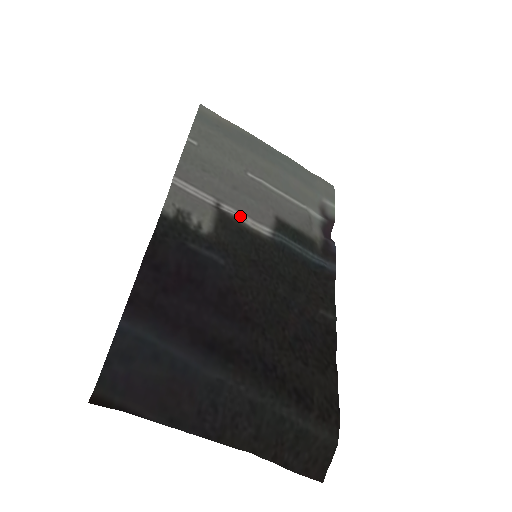
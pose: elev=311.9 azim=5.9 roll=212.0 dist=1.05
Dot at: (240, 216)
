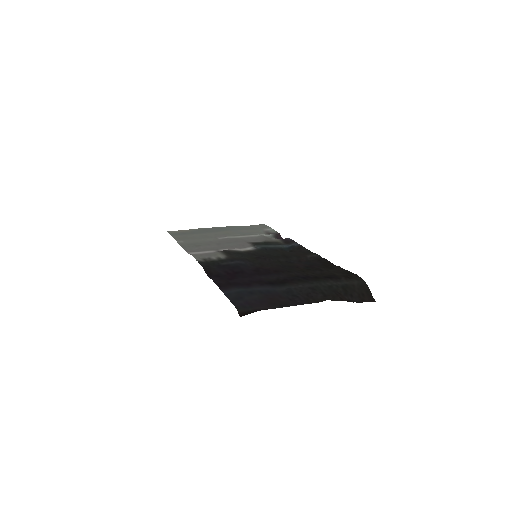
Dot at: (233, 249)
